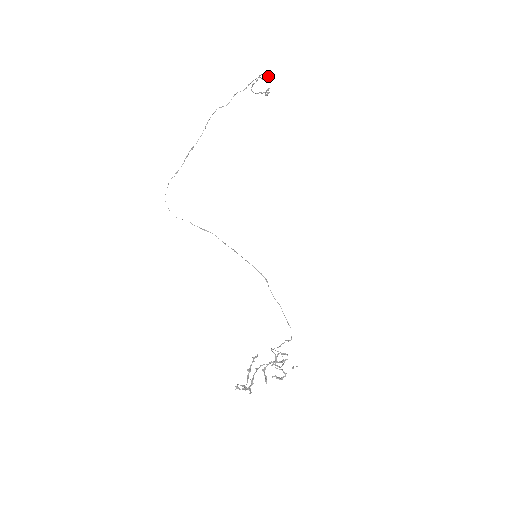
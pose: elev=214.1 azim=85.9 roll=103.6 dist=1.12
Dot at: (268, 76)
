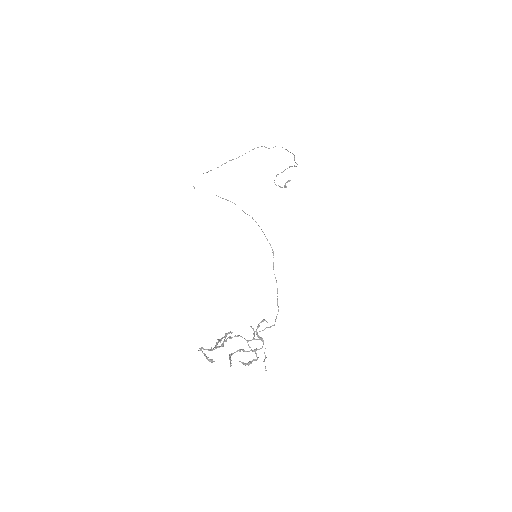
Dot at: (296, 166)
